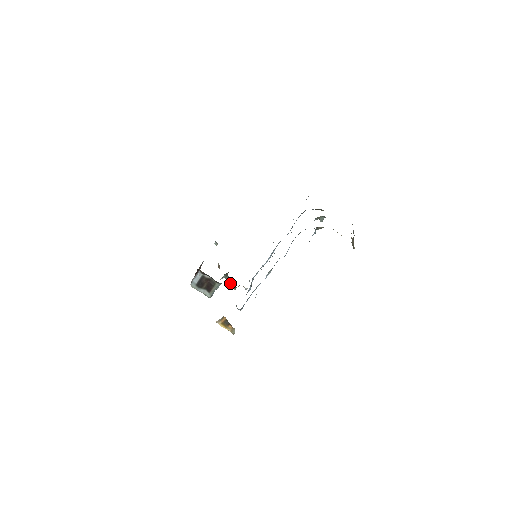
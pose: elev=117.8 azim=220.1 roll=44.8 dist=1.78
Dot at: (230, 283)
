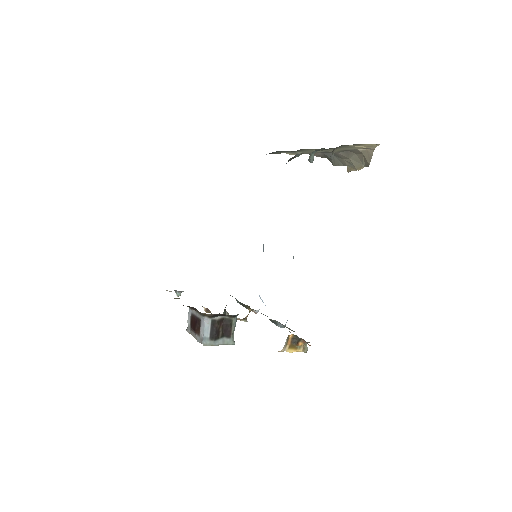
Dot at: occluded
